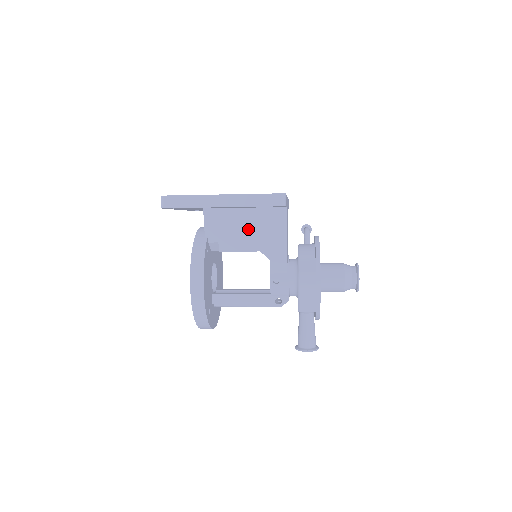
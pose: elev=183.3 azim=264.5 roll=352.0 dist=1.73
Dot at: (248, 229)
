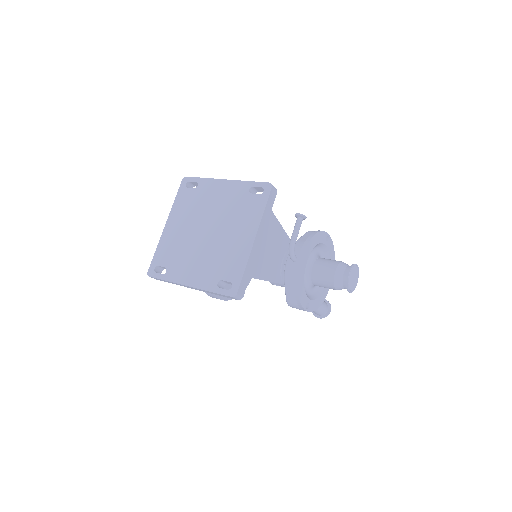
Dot at: occluded
